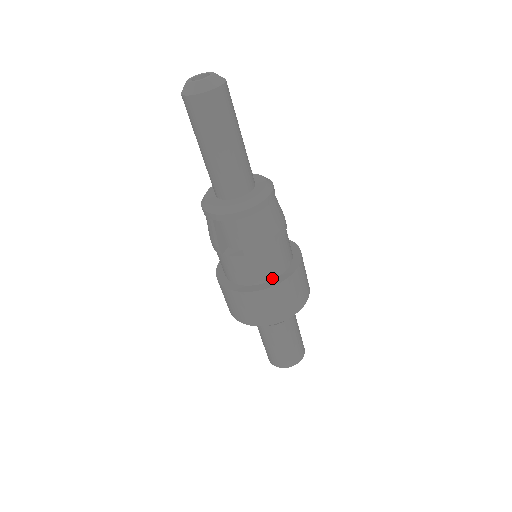
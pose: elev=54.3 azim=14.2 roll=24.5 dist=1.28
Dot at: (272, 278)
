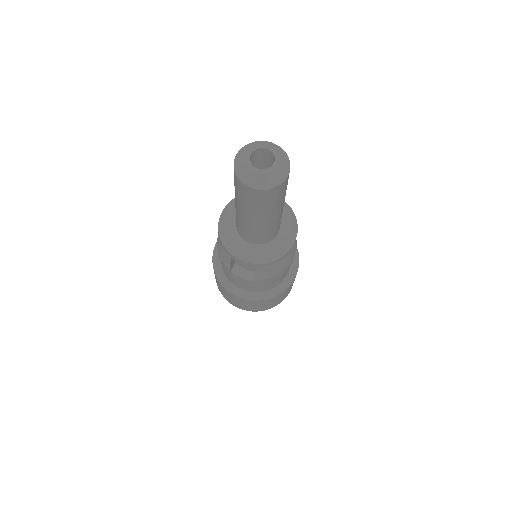
Dot at: (271, 288)
